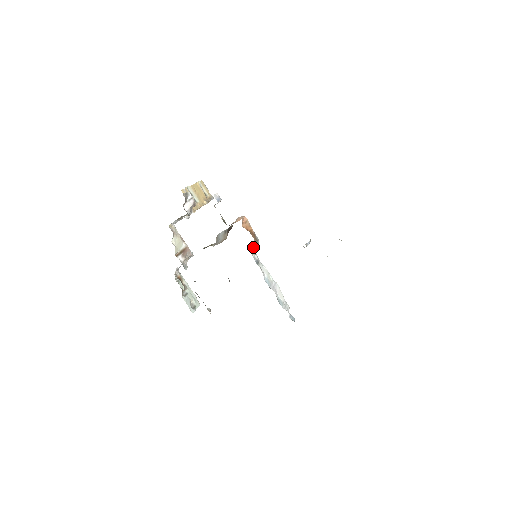
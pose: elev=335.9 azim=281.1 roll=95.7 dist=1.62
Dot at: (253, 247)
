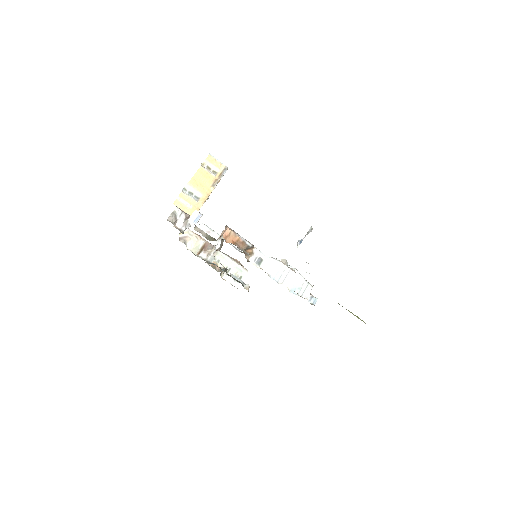
Dot at: (250, 249)
